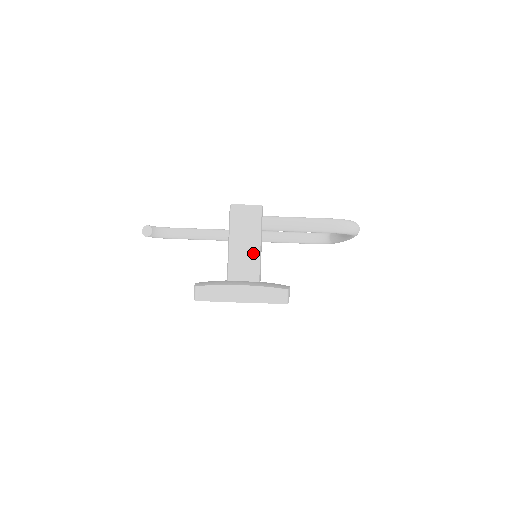
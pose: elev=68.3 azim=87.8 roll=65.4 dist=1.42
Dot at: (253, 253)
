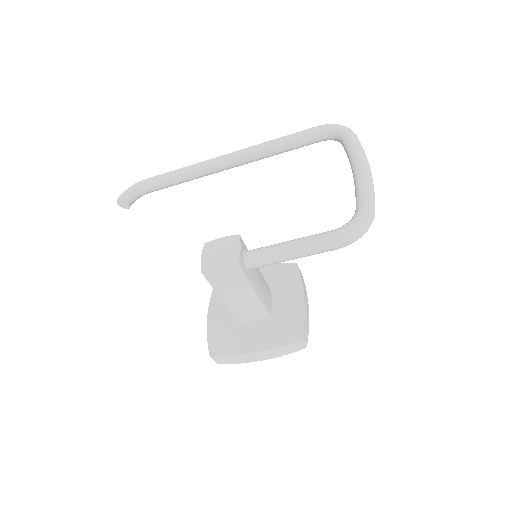
Dot at: (251, 301)
